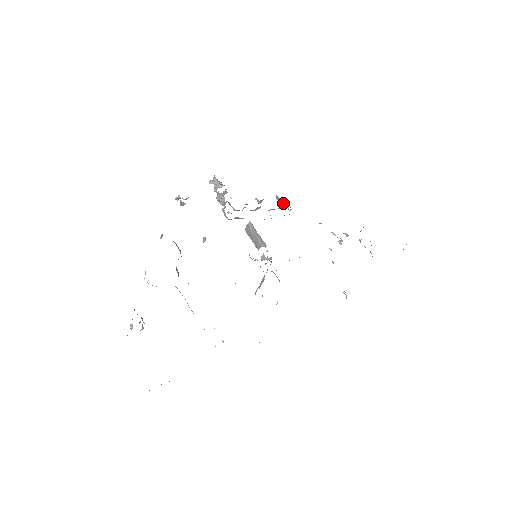
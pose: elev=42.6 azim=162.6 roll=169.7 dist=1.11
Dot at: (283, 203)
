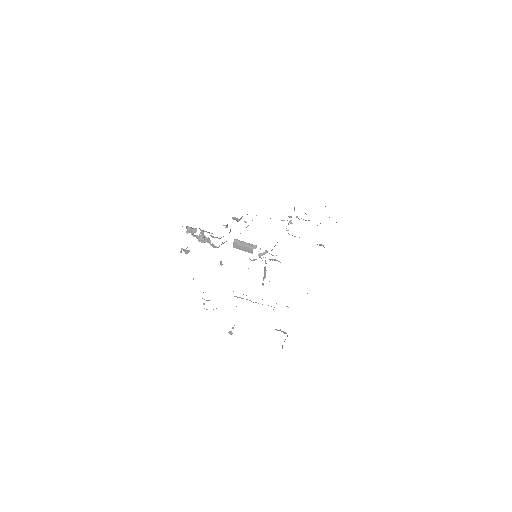
Dot at: (240, 219)
